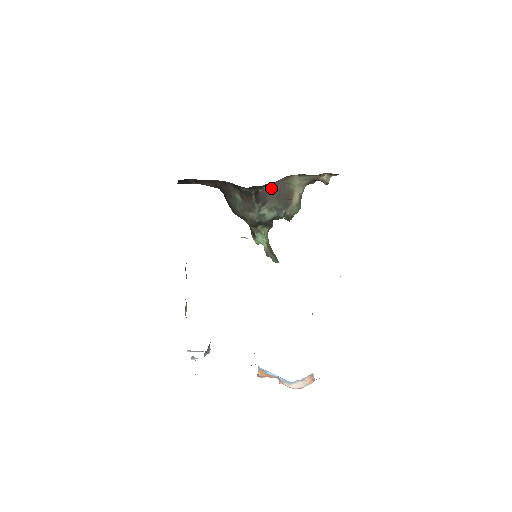
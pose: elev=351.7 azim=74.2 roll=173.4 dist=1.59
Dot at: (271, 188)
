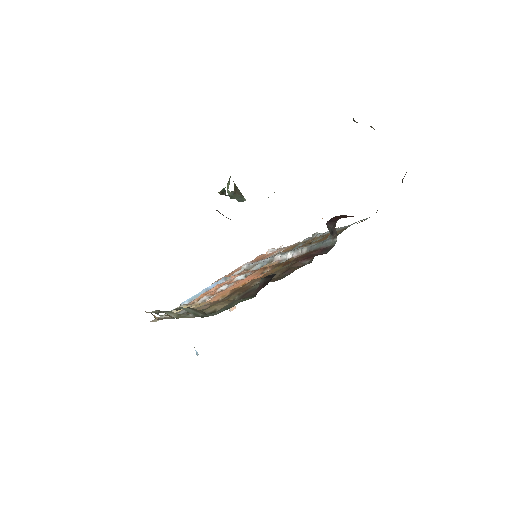
Dot at: occluded
